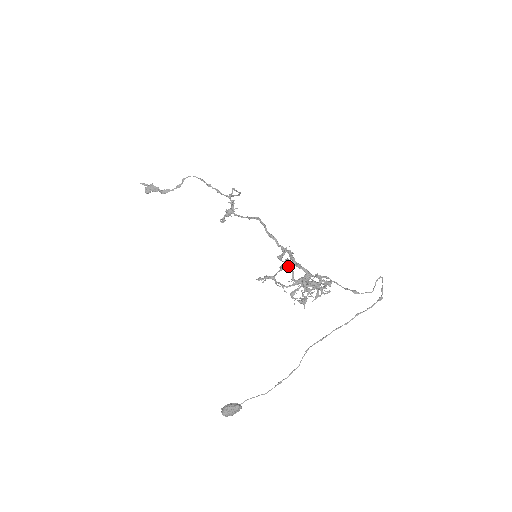
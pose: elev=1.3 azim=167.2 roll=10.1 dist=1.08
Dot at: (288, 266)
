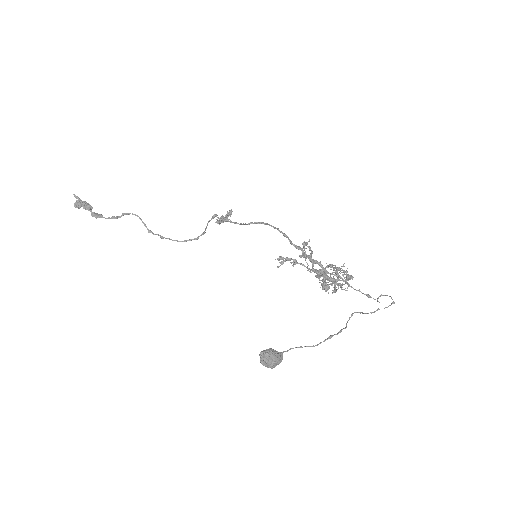
Dot at: (311, 255)
